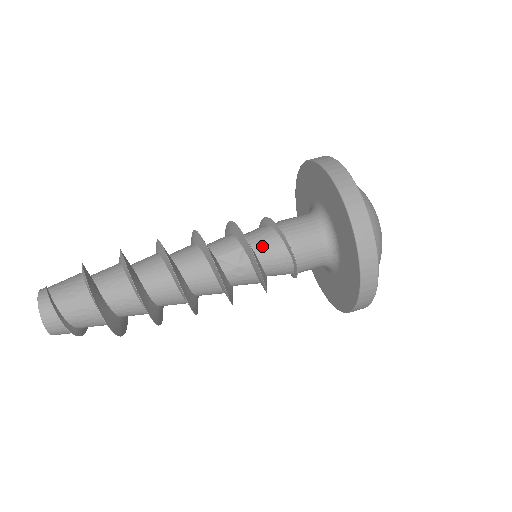
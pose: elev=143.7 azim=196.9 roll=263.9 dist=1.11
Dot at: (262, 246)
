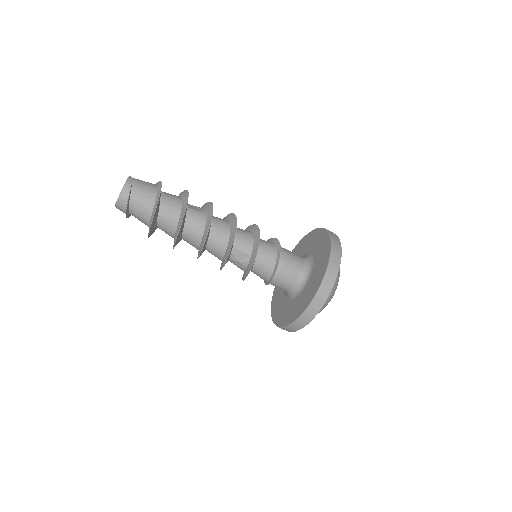
Dot at: (261, 263)
